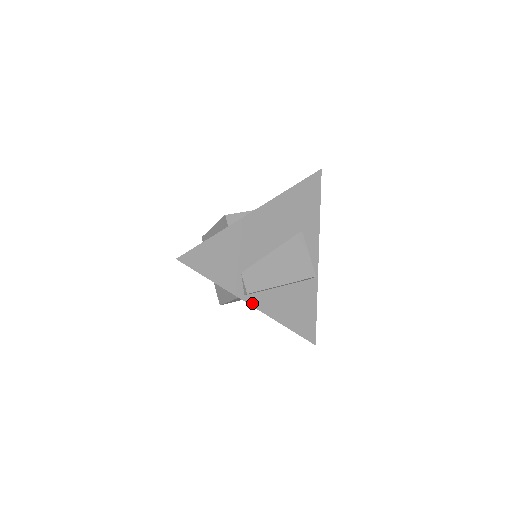
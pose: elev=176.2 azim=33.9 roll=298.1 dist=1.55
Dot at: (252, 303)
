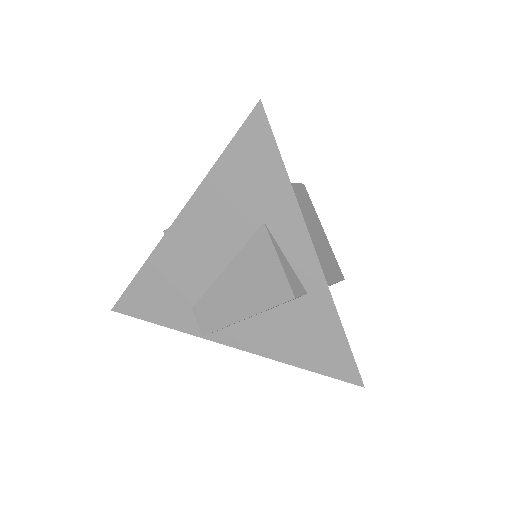
Dot at: (225, 342)
